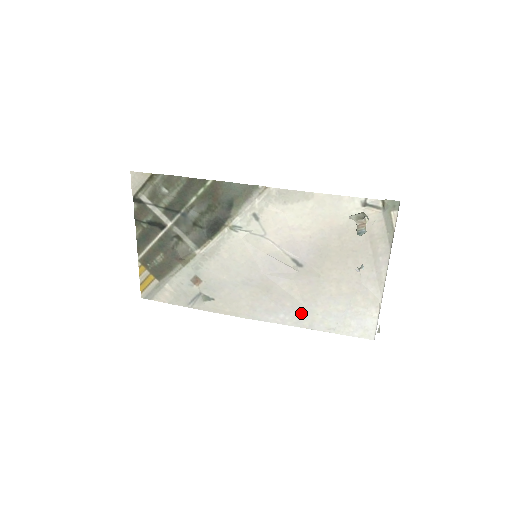
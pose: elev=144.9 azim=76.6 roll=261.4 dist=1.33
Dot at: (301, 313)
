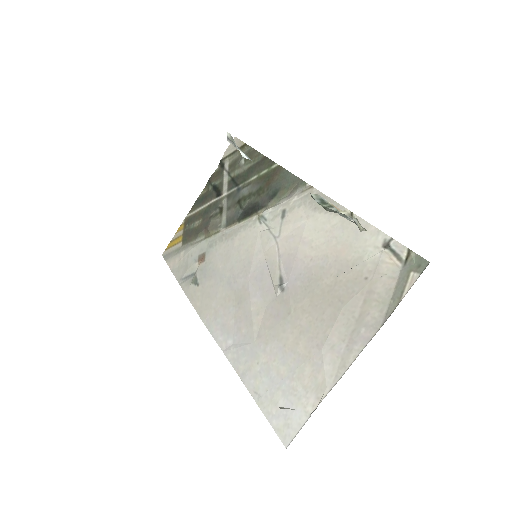
Dot at: (246, 350)
